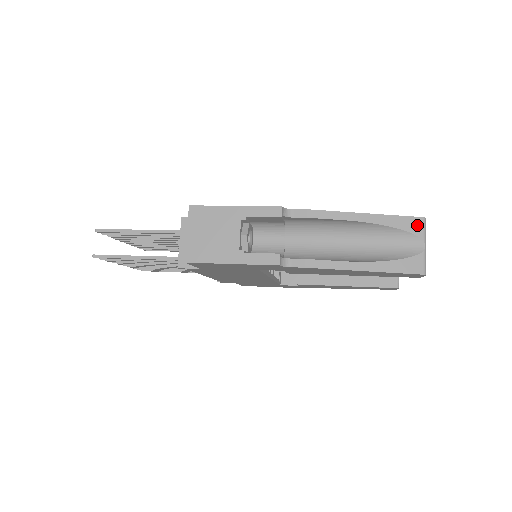
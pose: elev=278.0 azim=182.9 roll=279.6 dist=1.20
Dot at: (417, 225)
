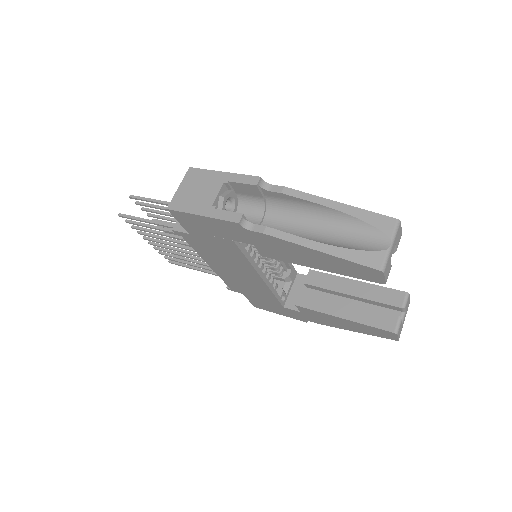
Dot at: (388, 224)
